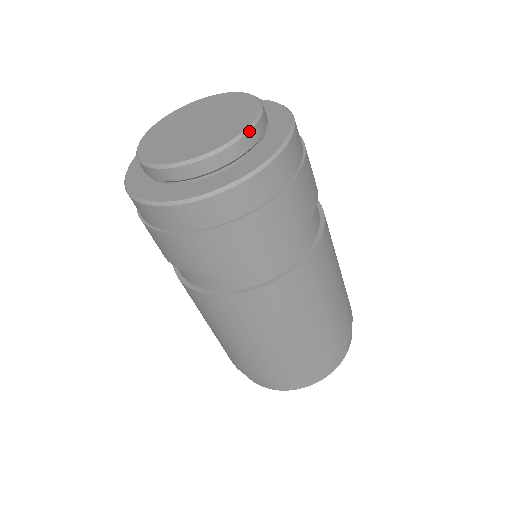
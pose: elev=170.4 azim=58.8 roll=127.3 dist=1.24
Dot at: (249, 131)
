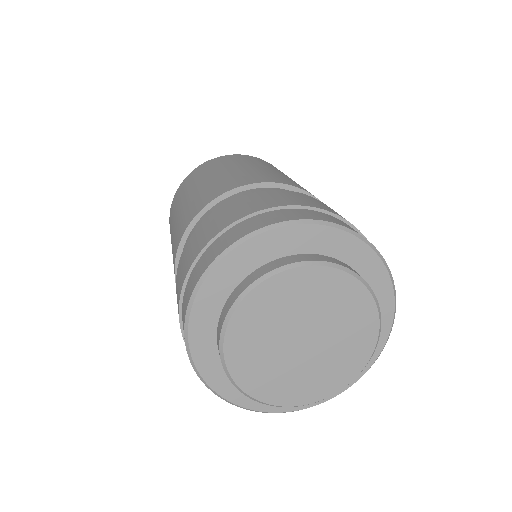
Dot at: (380, 330)
